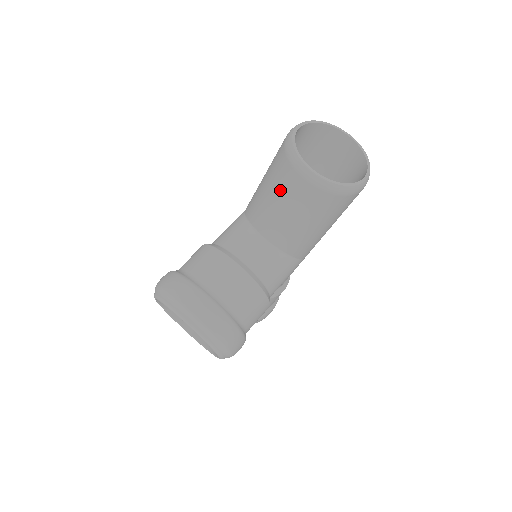
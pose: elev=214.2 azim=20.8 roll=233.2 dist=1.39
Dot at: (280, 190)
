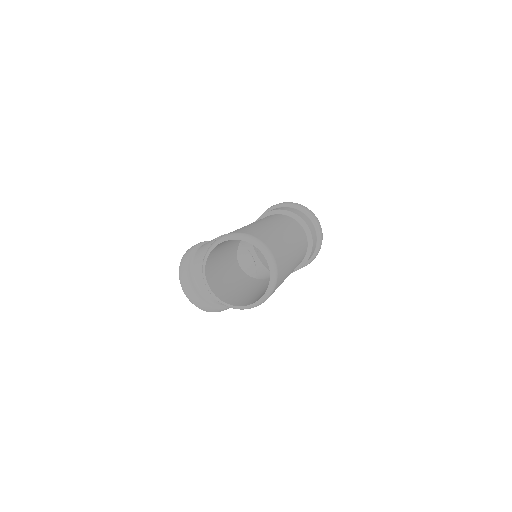
Dot at: occluded
